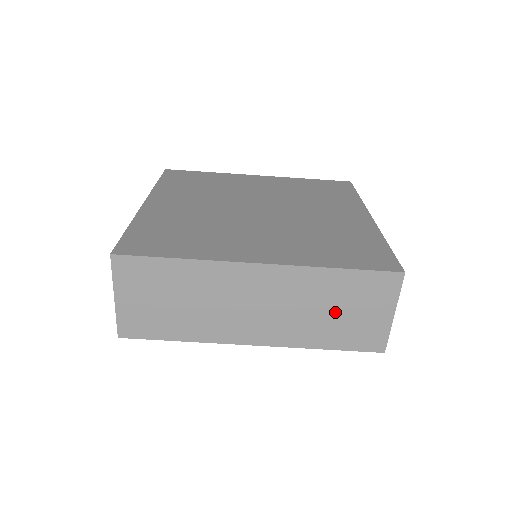
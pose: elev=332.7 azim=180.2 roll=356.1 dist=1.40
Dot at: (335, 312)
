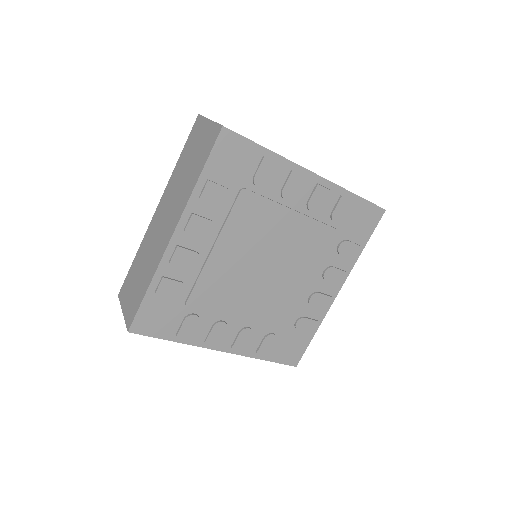
Dot at: (190, 165)
